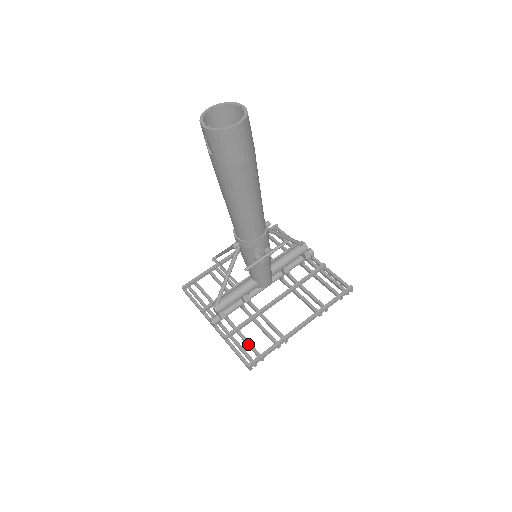
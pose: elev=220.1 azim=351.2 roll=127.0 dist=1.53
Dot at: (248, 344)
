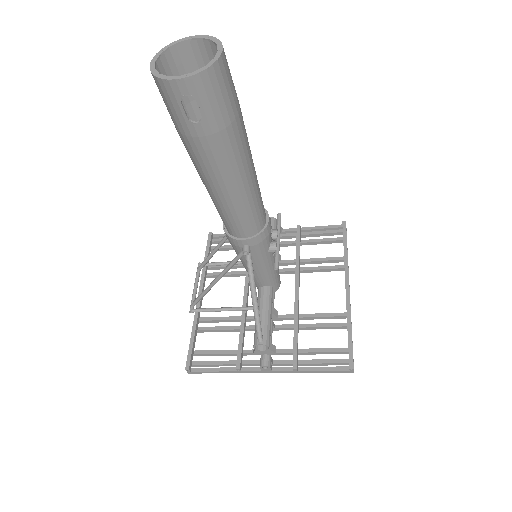
Dot at: (323, 352)
